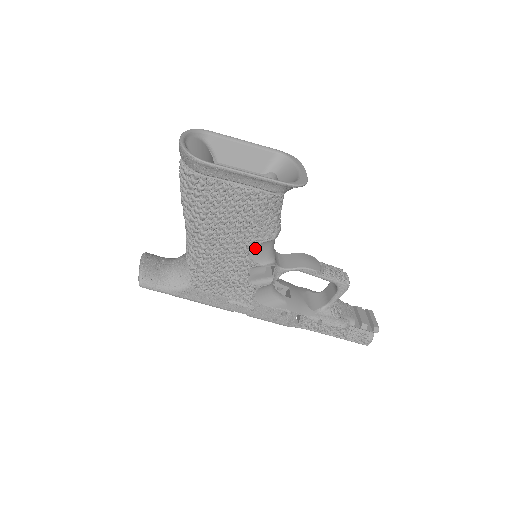
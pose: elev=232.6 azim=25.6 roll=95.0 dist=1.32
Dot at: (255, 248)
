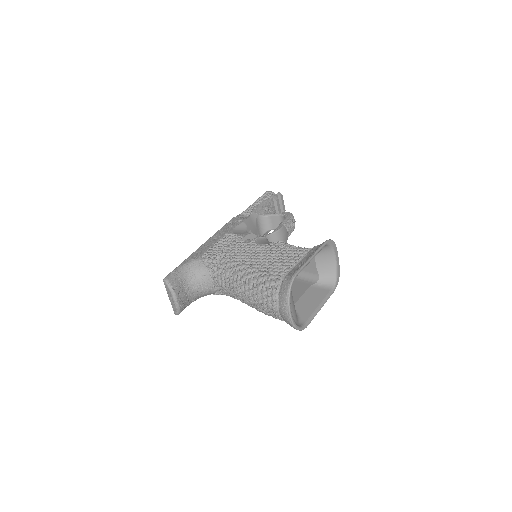
Dot at: occluded
